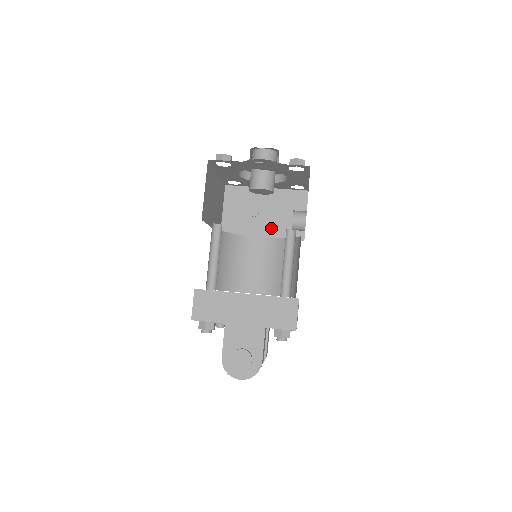
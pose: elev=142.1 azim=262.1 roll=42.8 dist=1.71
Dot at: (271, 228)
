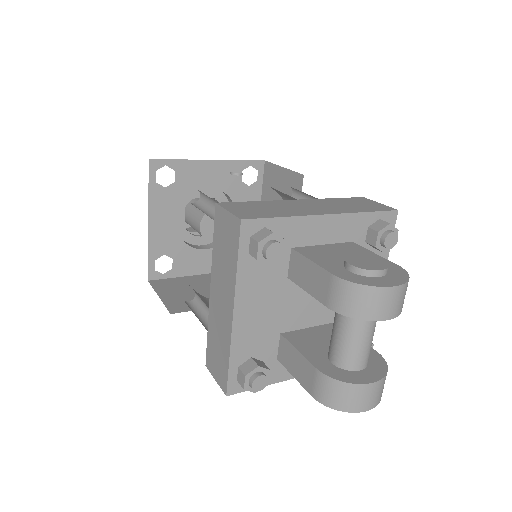
Dot at: occluded
